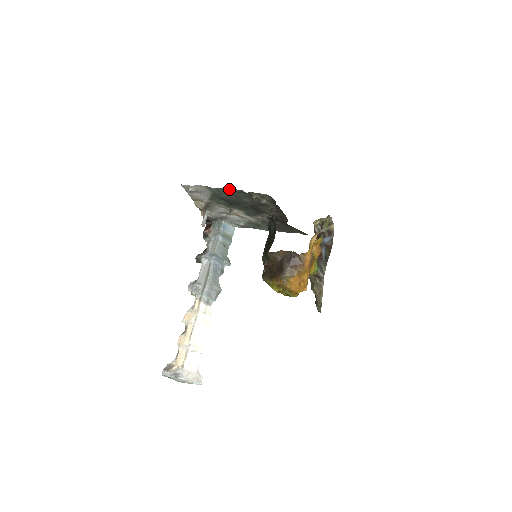
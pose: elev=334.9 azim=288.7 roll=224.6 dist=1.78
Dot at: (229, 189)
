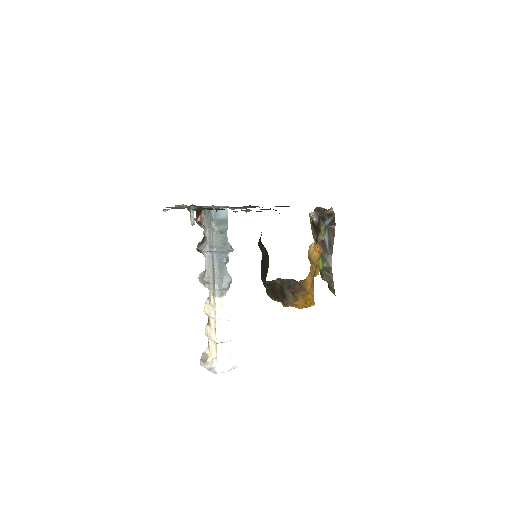
Dot at: (206, 208)
